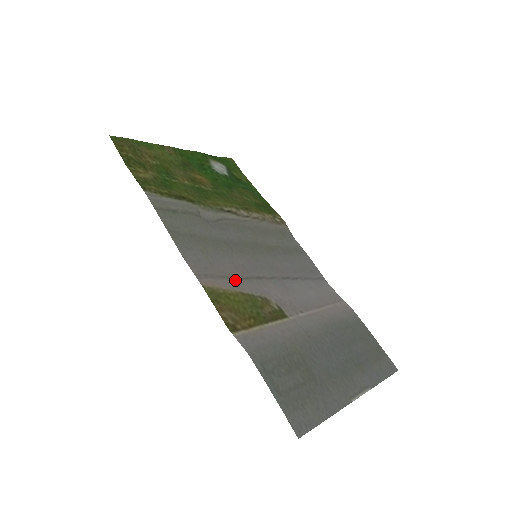
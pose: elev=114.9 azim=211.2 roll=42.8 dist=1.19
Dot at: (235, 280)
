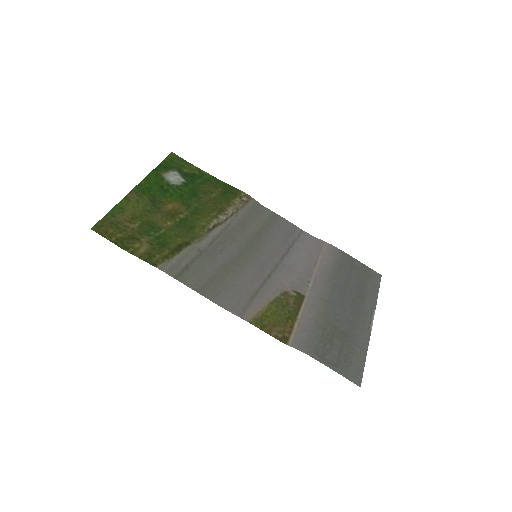
Dot at: (258, 293)
